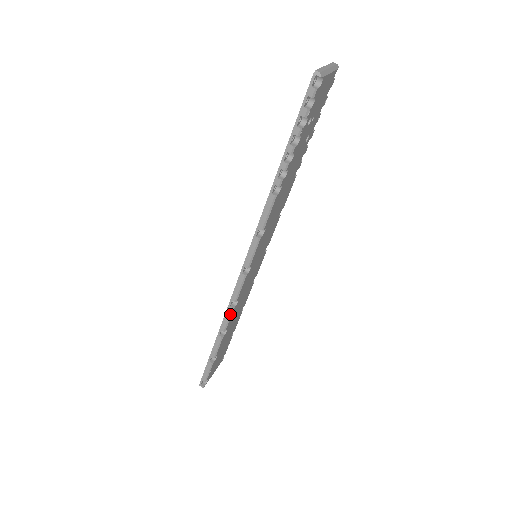
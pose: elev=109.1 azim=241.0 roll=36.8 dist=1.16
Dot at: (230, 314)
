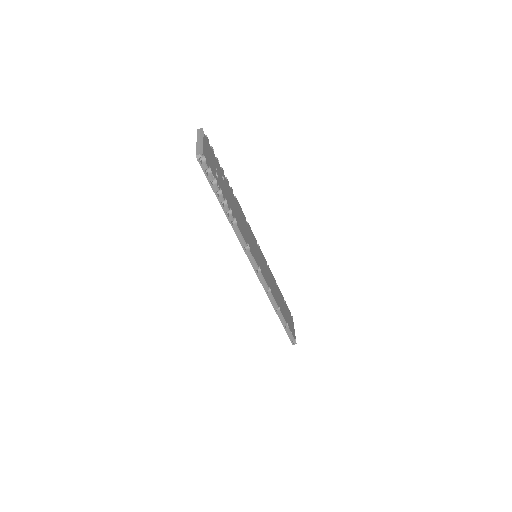
Dot at: (272, 298)
